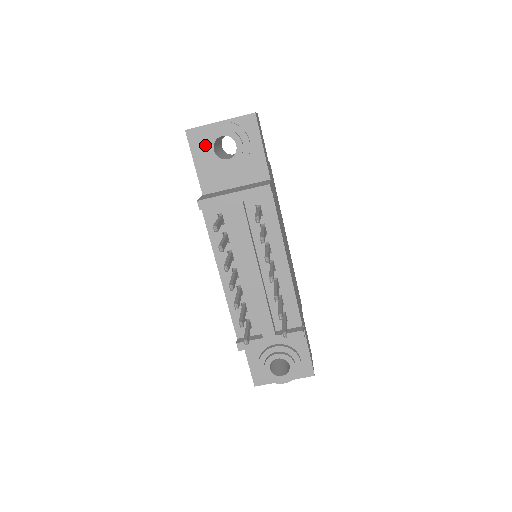
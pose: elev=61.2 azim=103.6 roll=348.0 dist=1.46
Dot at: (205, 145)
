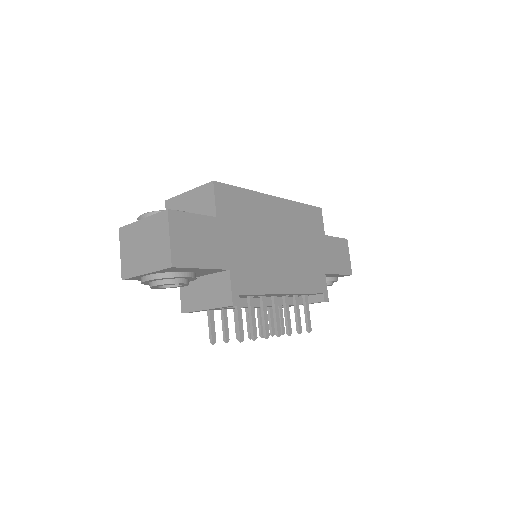
Dot at: occluded
